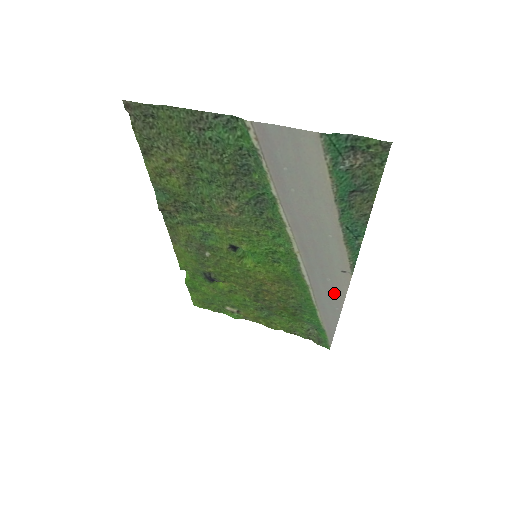
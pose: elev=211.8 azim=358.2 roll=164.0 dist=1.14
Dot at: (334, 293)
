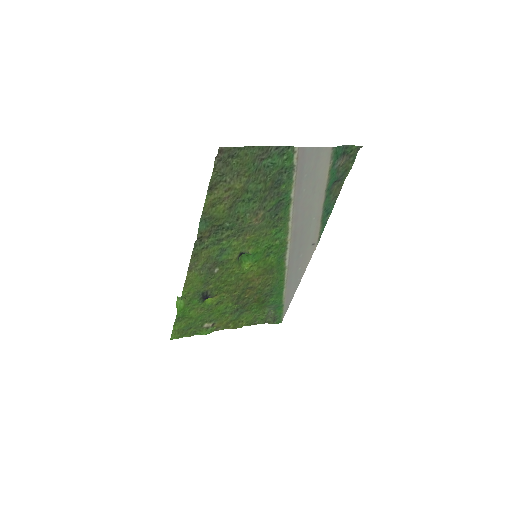
Dot at: (301, 266)
